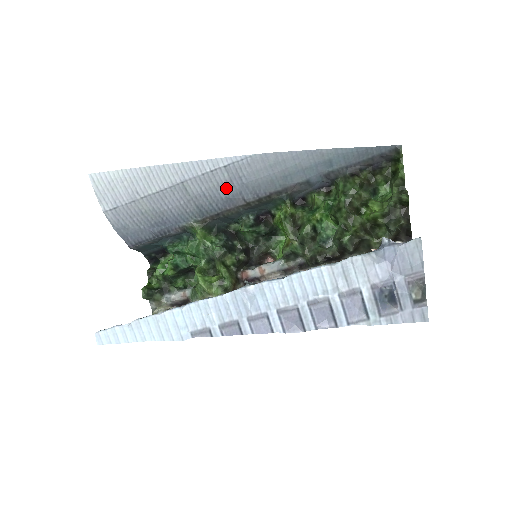
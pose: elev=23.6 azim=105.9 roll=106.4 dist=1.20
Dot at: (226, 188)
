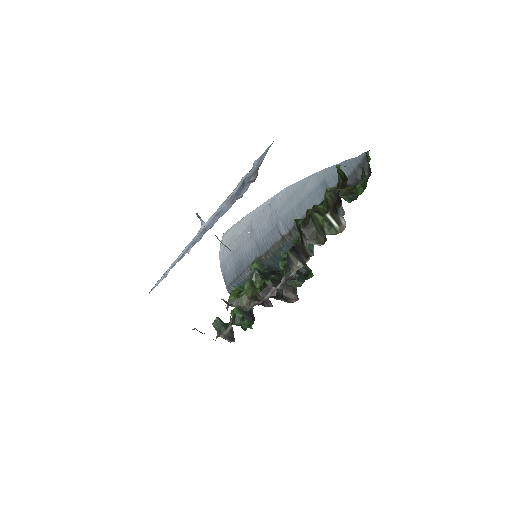
Dot at: (270, 223)
